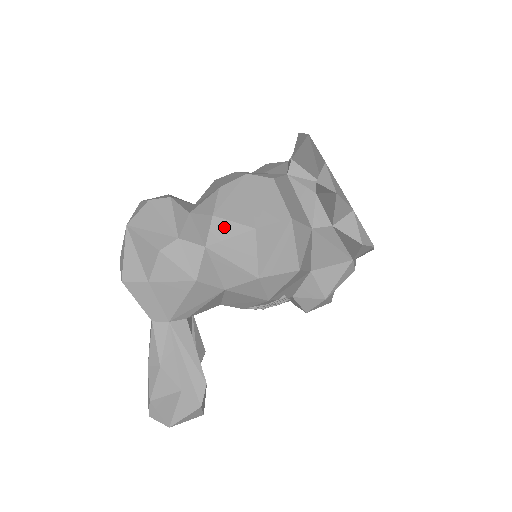
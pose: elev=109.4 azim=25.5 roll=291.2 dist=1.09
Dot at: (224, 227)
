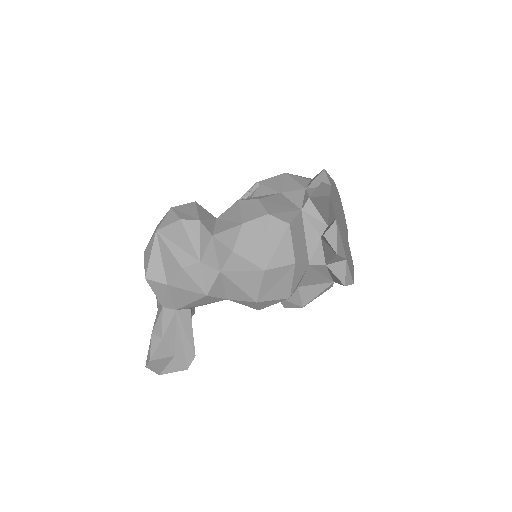
Dot at: (239, 262)
